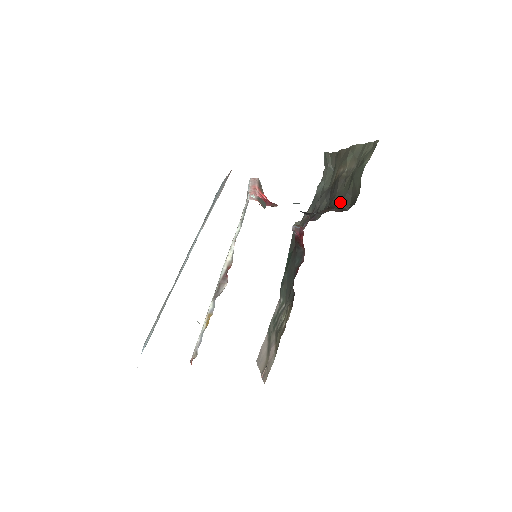
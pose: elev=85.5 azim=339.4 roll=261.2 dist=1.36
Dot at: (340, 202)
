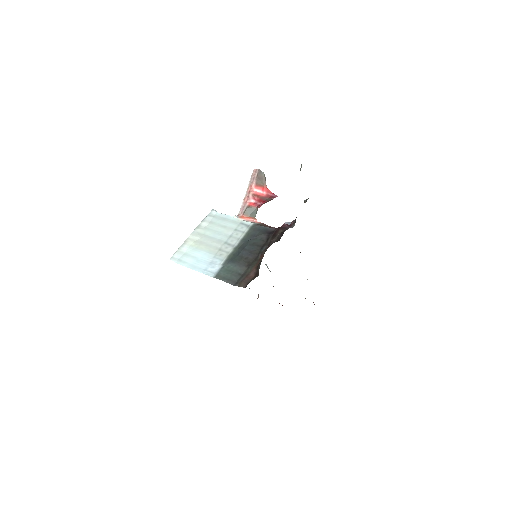
Dot at: occluded
